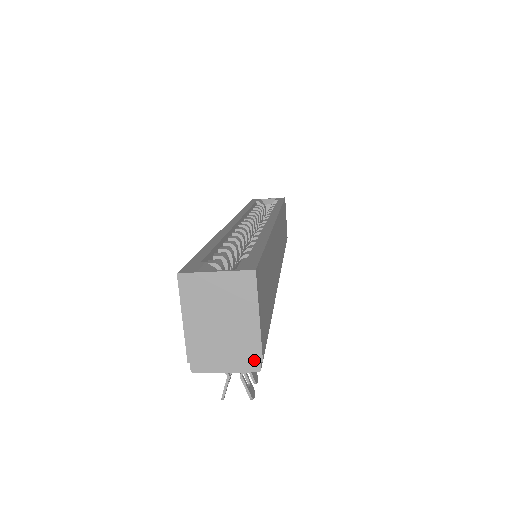
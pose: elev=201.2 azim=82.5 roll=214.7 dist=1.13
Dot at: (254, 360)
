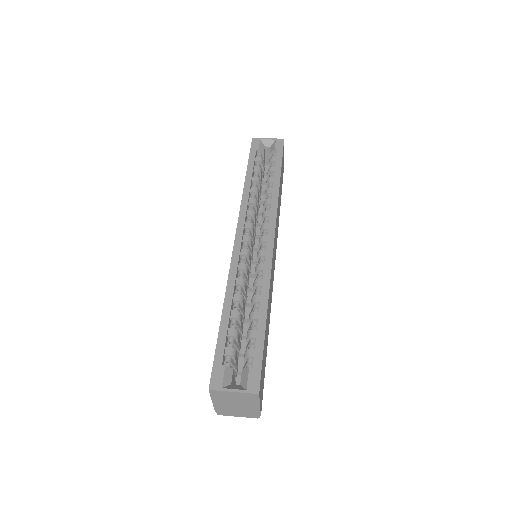
Dot at: (256, 416)
